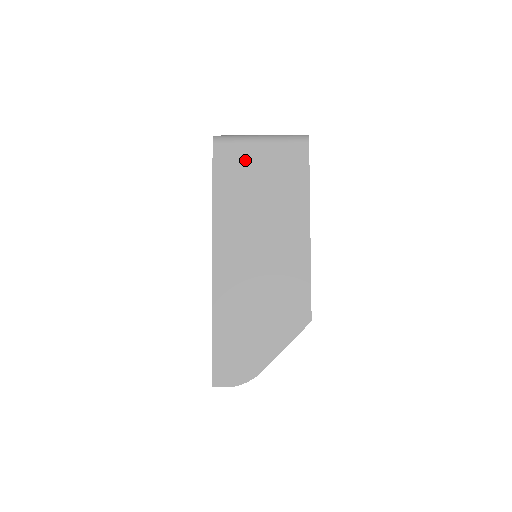
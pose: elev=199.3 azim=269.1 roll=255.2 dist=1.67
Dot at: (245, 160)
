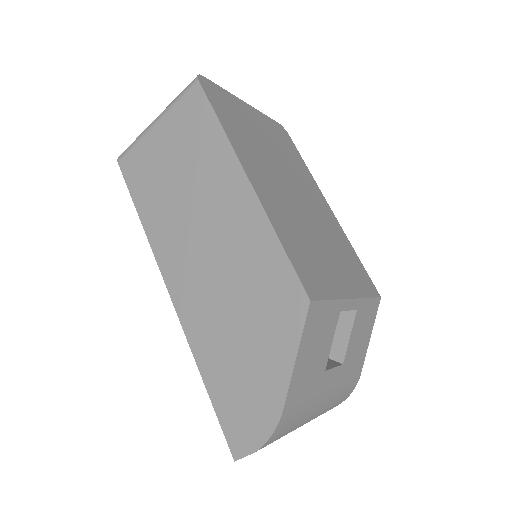
Dot at: (150, 156)
